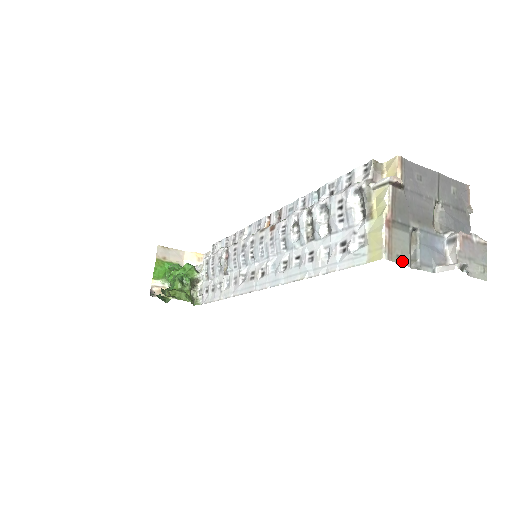
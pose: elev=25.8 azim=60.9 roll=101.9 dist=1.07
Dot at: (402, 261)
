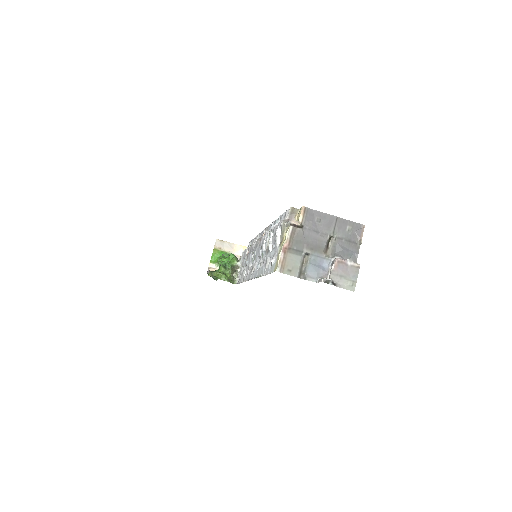
Dot at: (292, 273)
